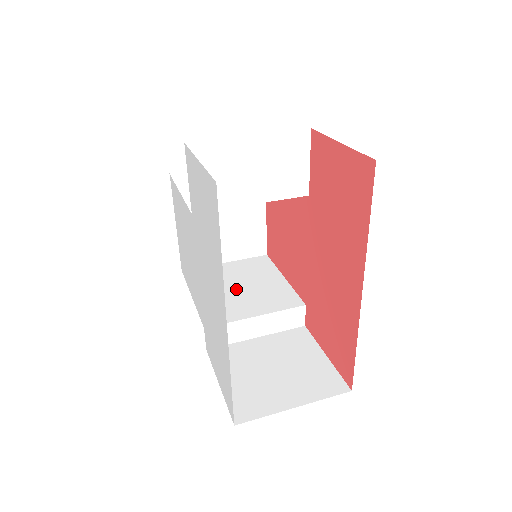
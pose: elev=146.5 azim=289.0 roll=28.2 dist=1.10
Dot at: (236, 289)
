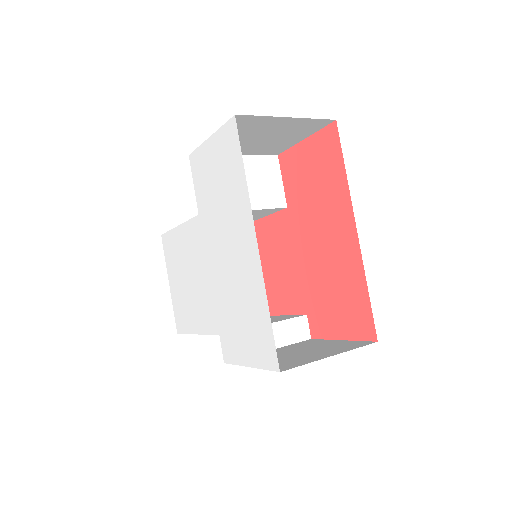
Dot at: occluded
